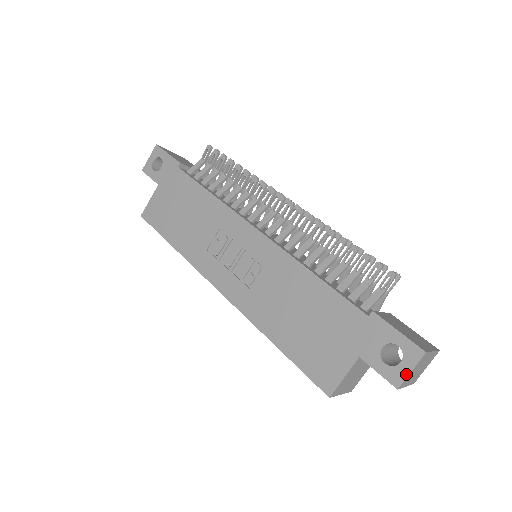
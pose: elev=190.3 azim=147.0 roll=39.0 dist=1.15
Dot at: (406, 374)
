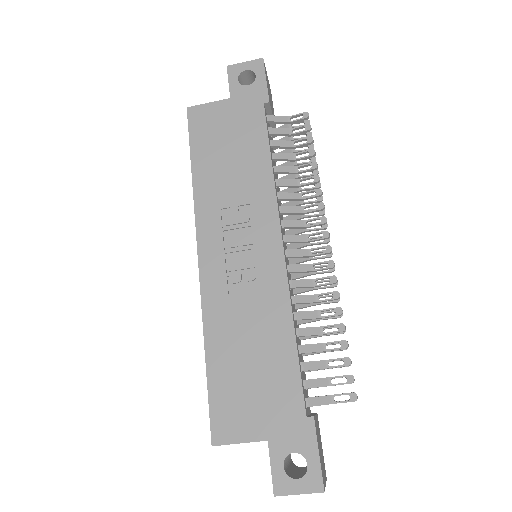
Dot at: (292, 492)
